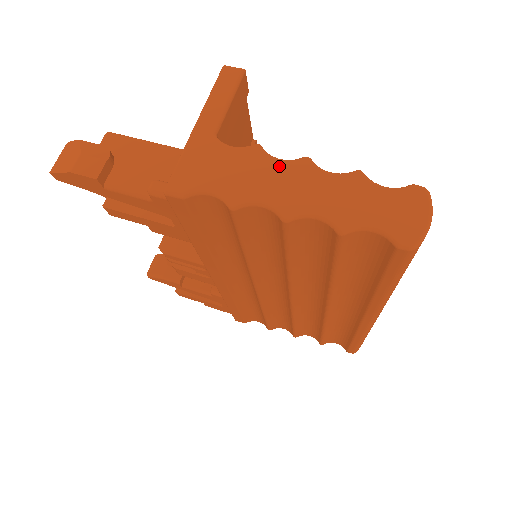
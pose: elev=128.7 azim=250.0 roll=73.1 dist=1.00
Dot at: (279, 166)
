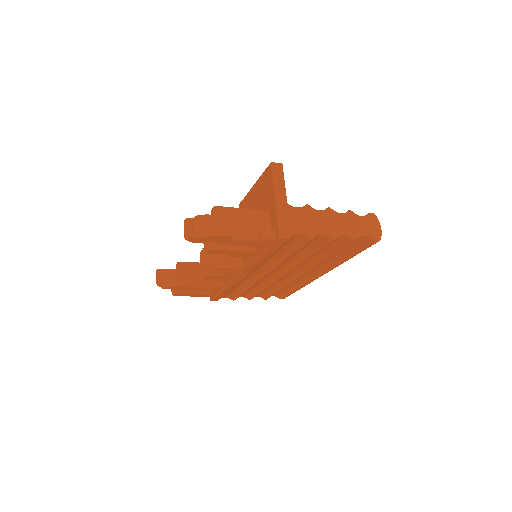
Dot at: (321, 214)
